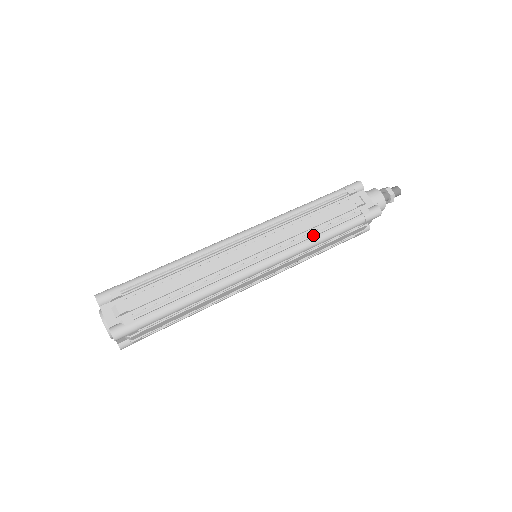
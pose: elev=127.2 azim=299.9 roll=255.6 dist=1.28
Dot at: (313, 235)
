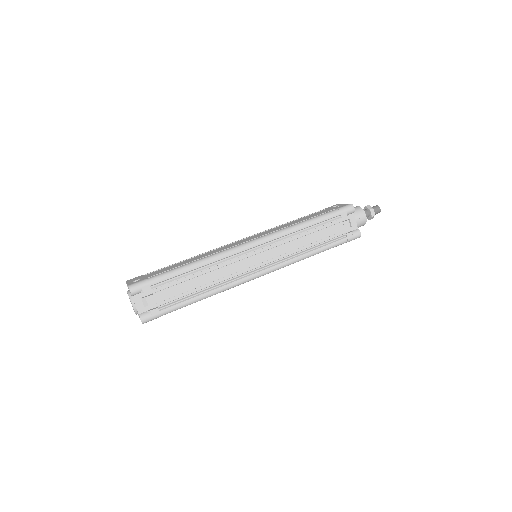
Dot at: (305, 251)
